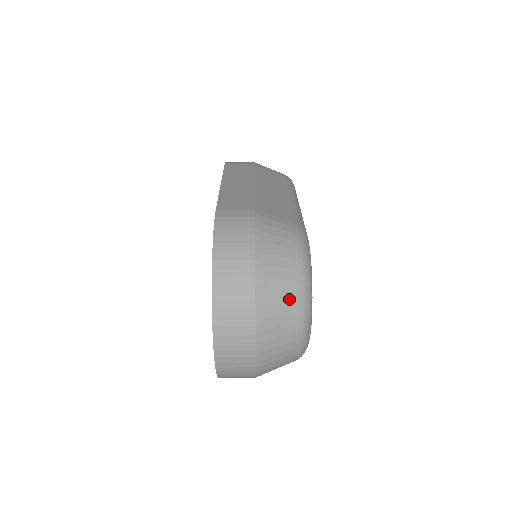
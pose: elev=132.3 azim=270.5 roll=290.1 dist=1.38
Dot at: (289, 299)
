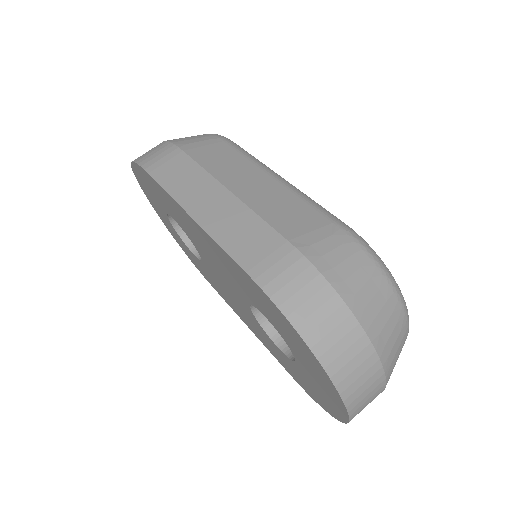
Dot at: (395, 319)
